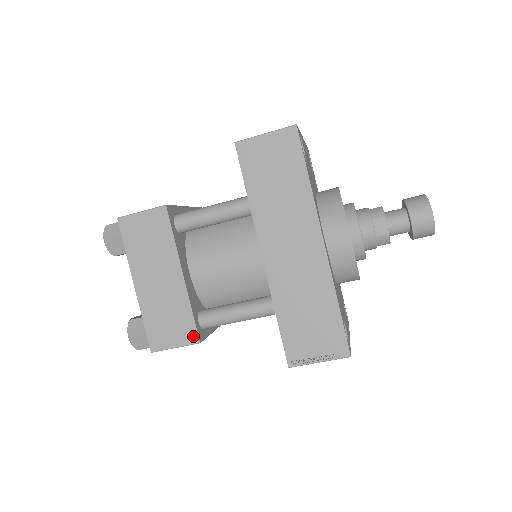
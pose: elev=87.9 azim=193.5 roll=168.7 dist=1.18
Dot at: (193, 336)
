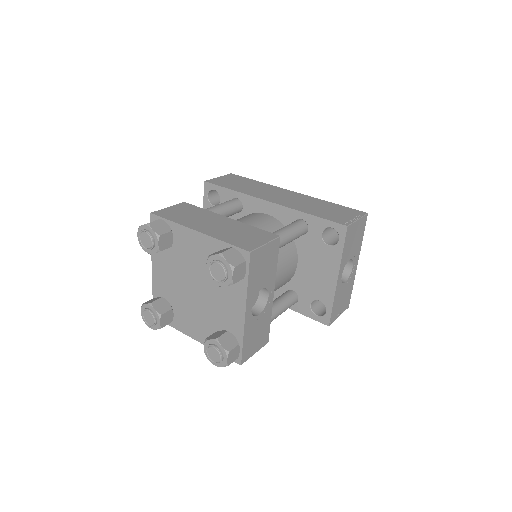
Dot at: (271, 235)
